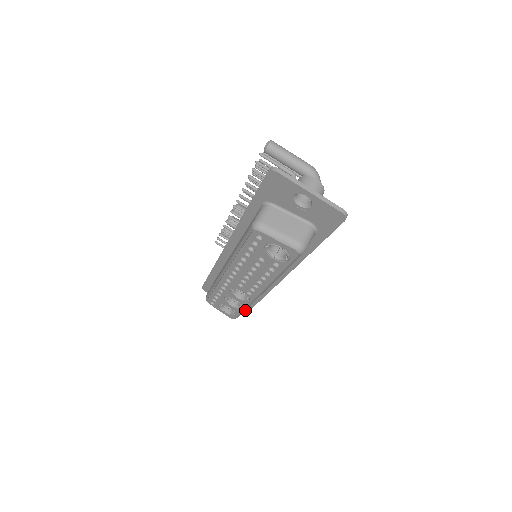
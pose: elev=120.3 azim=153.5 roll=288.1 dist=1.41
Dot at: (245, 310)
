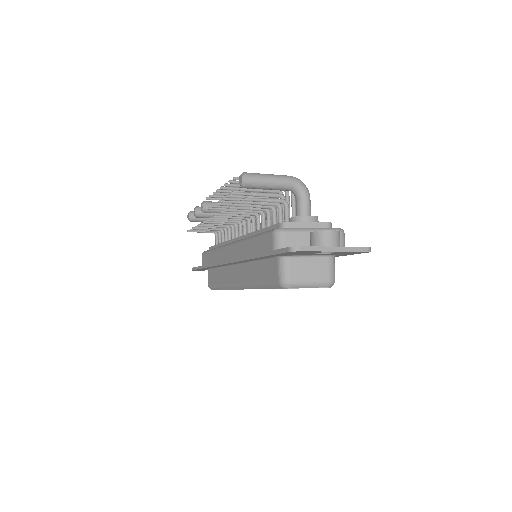
Dot at: occluded
